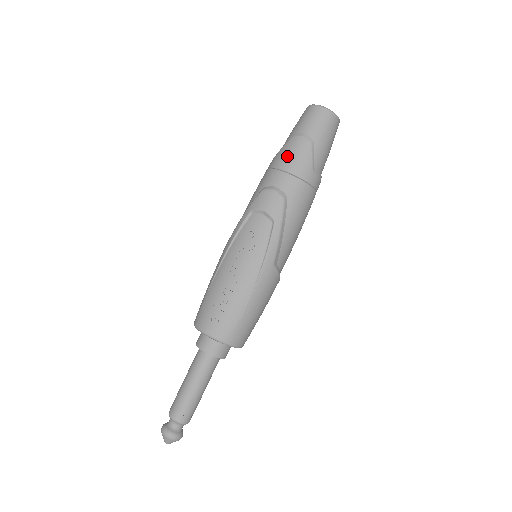
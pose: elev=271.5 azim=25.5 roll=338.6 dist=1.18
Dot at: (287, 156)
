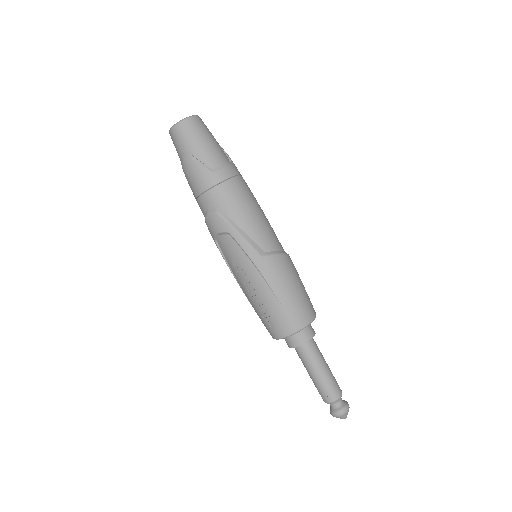
Dot at: (191, 184)
